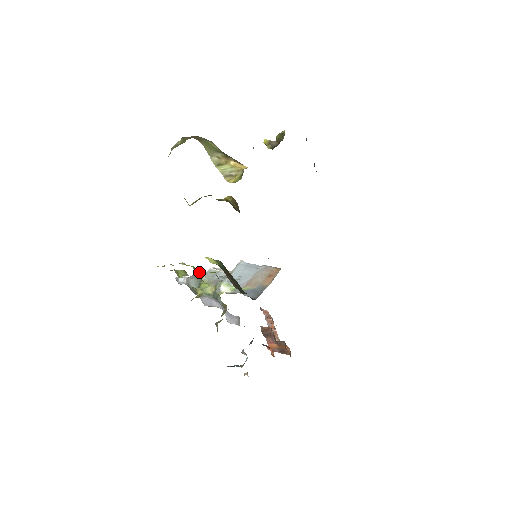
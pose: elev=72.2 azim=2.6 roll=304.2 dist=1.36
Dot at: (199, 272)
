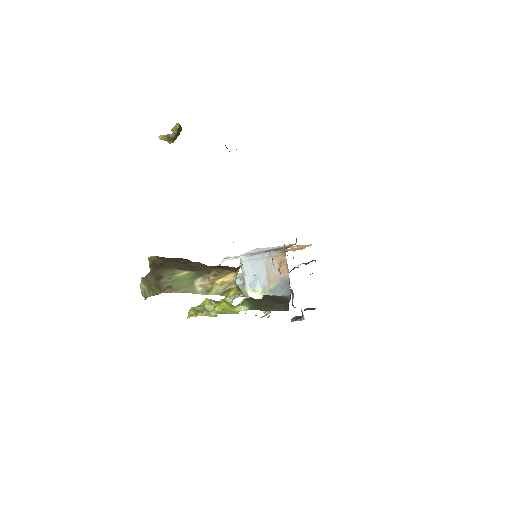
Dot at: (227, 304)
